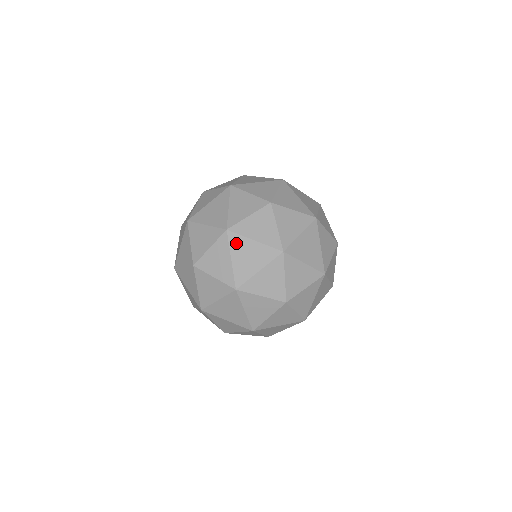
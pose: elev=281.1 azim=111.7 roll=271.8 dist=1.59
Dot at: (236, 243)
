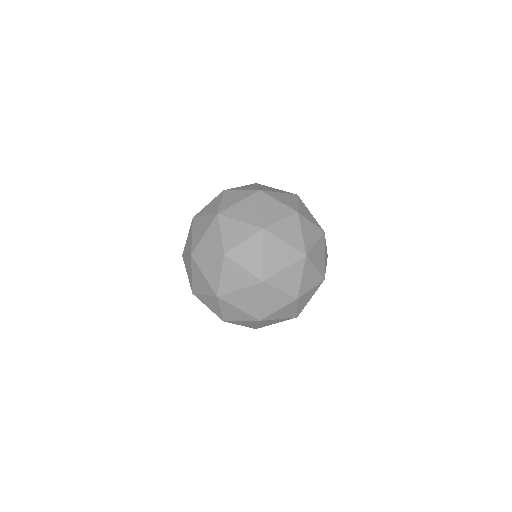
Dot at: (231, 299)
